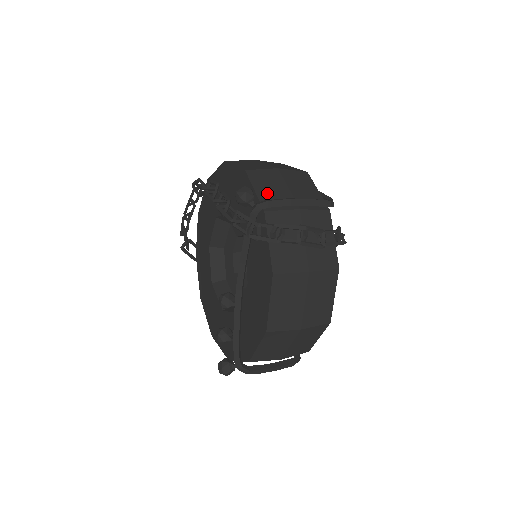
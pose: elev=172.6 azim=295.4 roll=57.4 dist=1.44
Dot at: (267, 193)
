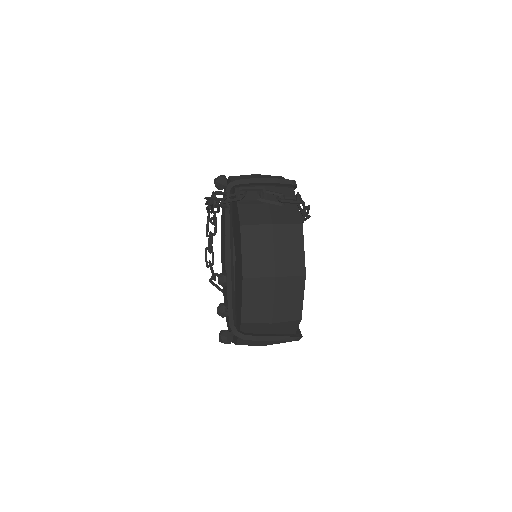
Dot at: occluded
